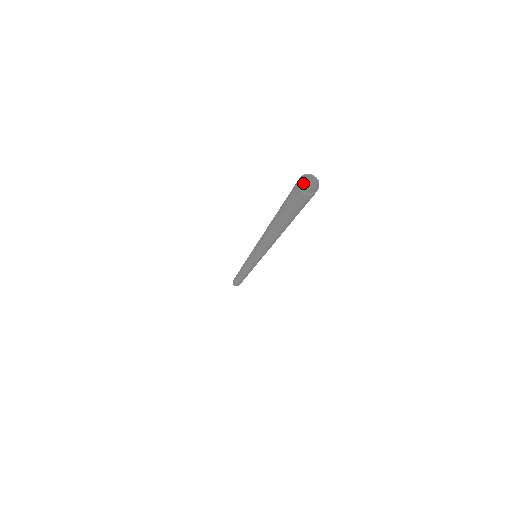
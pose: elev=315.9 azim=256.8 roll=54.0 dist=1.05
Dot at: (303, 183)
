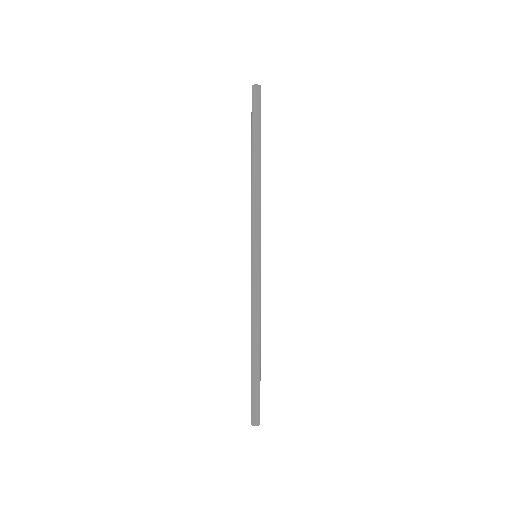
Dot at: occluded
